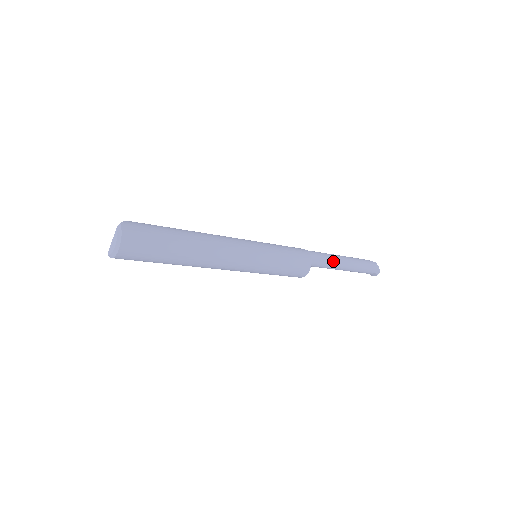
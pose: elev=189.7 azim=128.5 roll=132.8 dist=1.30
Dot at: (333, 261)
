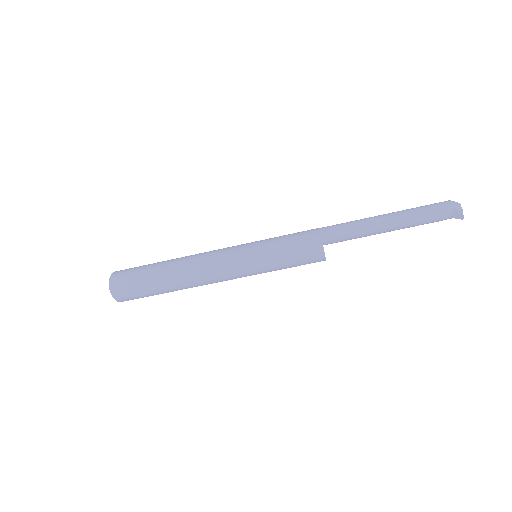
Dot at: (360, 222)
